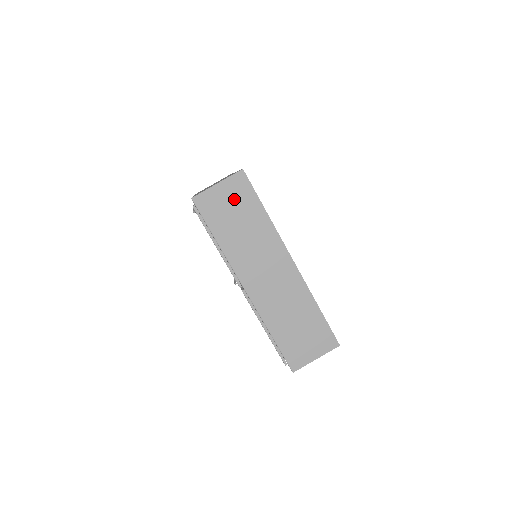
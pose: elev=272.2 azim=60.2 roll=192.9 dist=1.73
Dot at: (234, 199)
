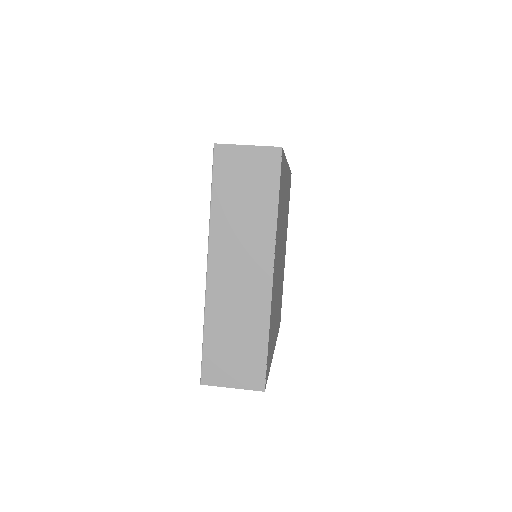
Dot at: (254, 171)
